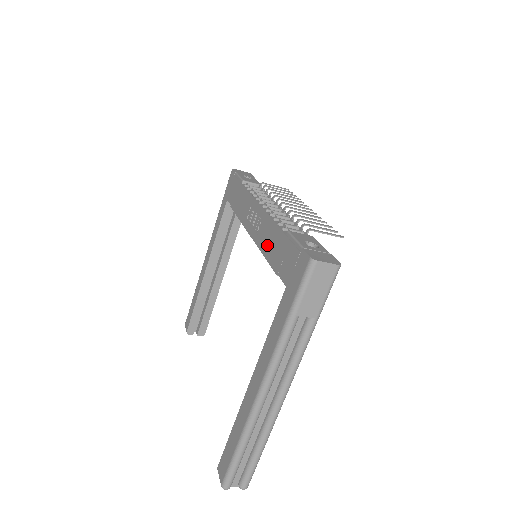
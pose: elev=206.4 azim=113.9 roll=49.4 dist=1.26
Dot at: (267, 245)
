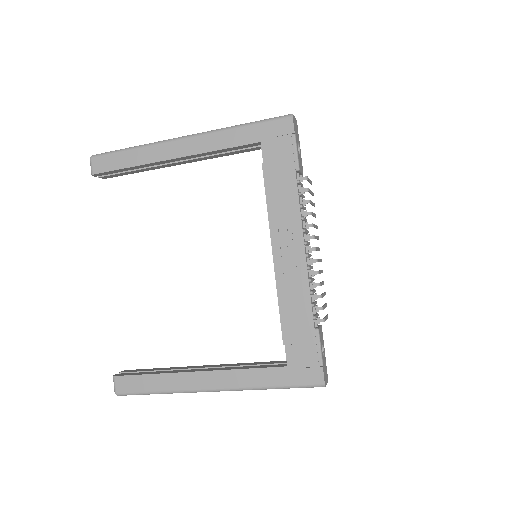
Dot at: (289, 304)
